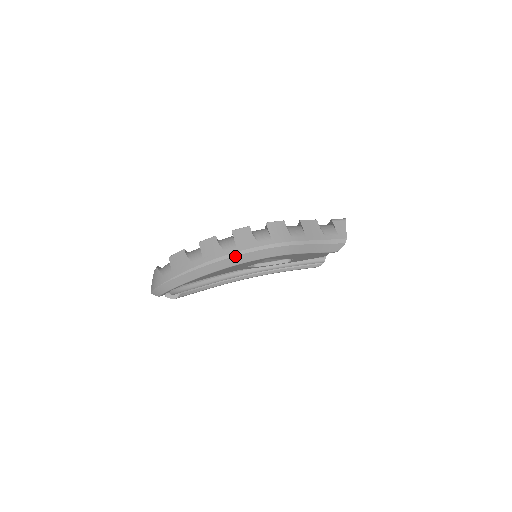
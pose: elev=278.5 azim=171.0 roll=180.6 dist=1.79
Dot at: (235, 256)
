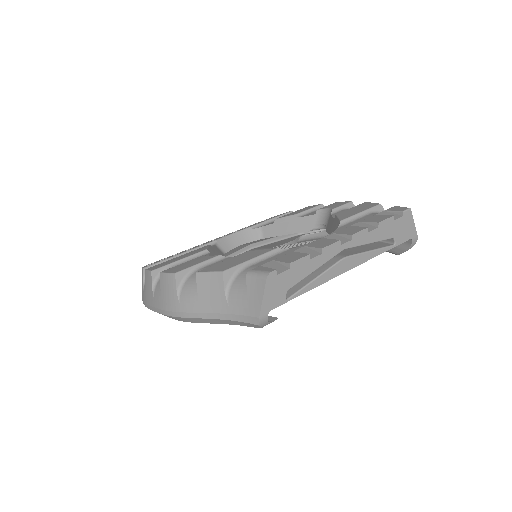
Dot at: (147, 307)
